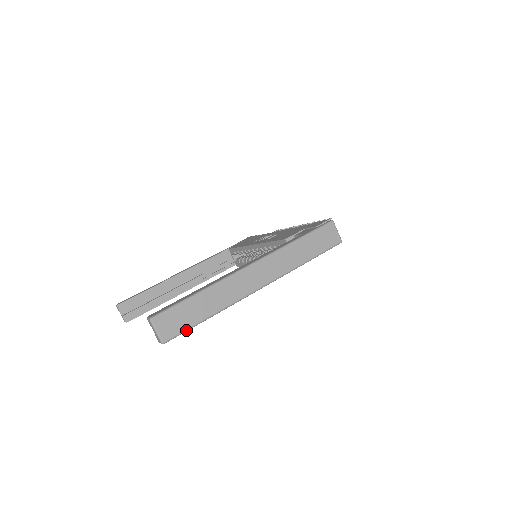
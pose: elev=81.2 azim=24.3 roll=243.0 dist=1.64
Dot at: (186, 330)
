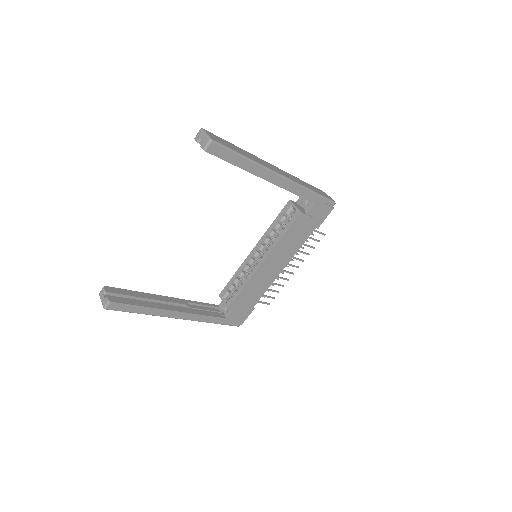
Dot at: (229, 148)
